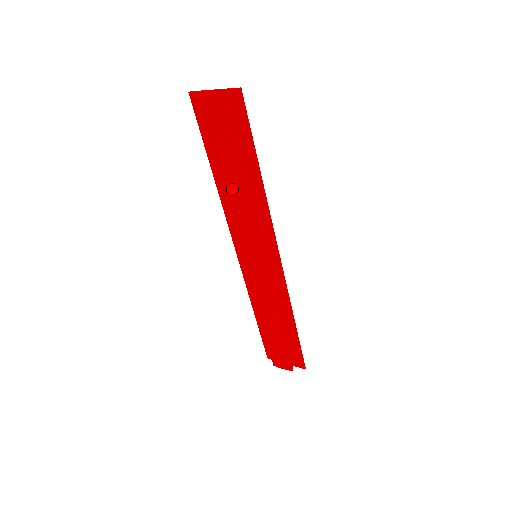
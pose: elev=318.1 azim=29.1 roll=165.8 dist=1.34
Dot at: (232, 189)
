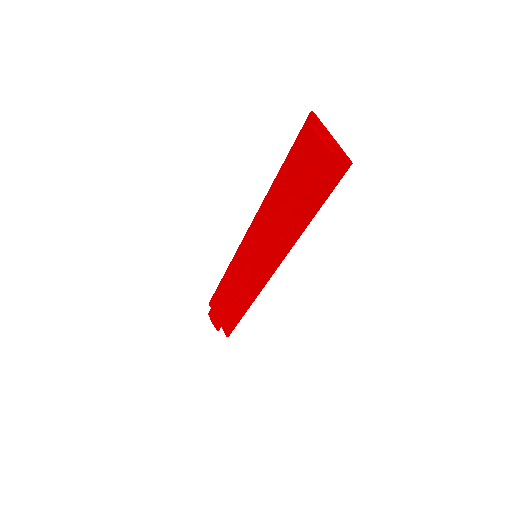
Dot at: (278, 209)
